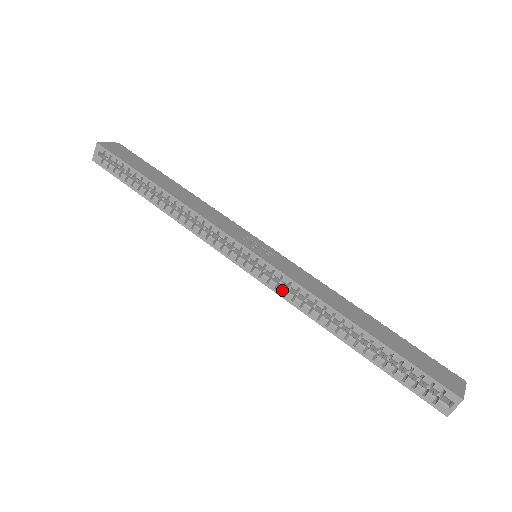
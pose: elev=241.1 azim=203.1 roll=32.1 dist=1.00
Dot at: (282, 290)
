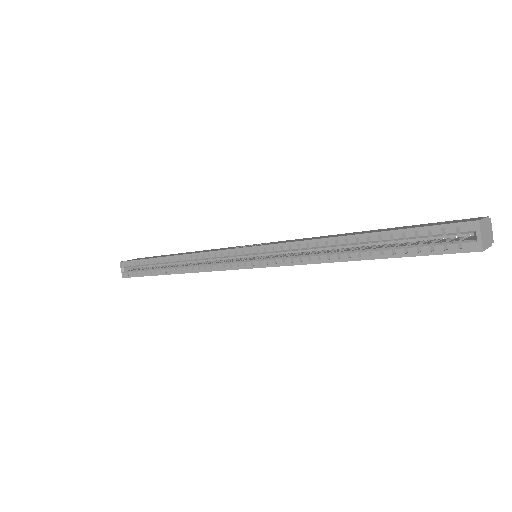
Dot at: (280, 259)
